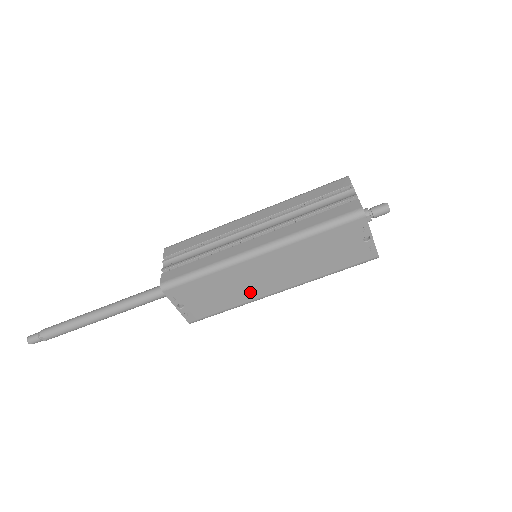
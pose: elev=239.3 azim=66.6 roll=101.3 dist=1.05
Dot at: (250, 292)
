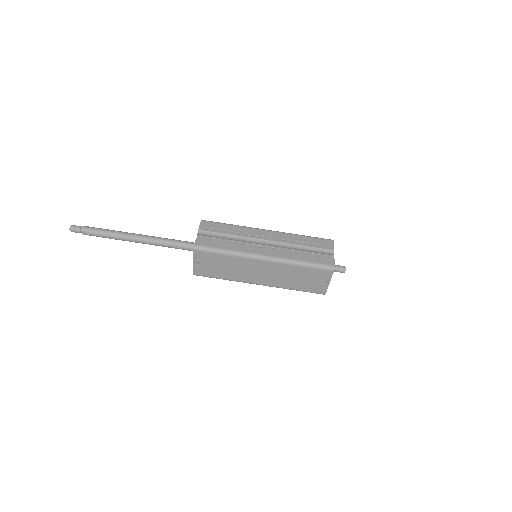
Dot at: (243, 276)
